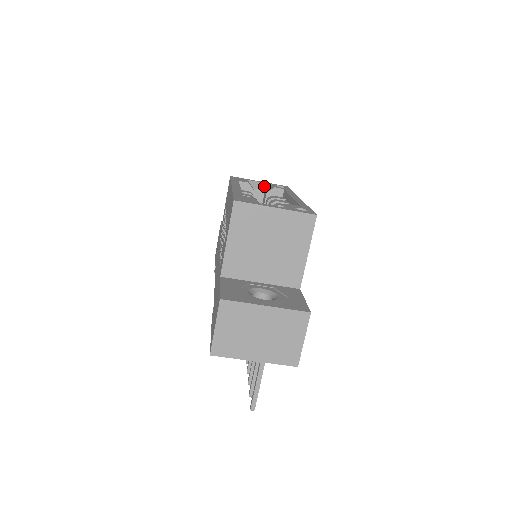
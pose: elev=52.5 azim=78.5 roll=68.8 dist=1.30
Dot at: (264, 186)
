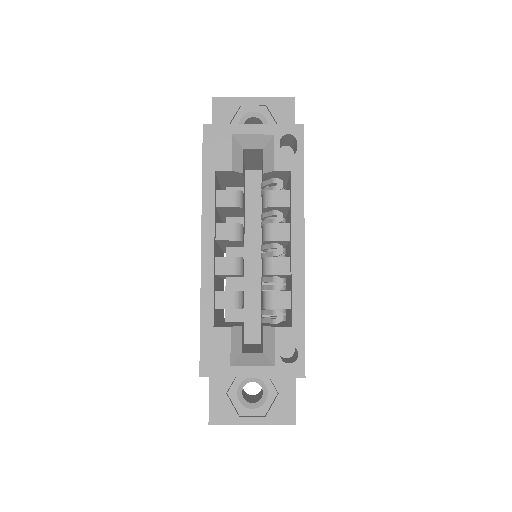
Dot at: (261, 141)
